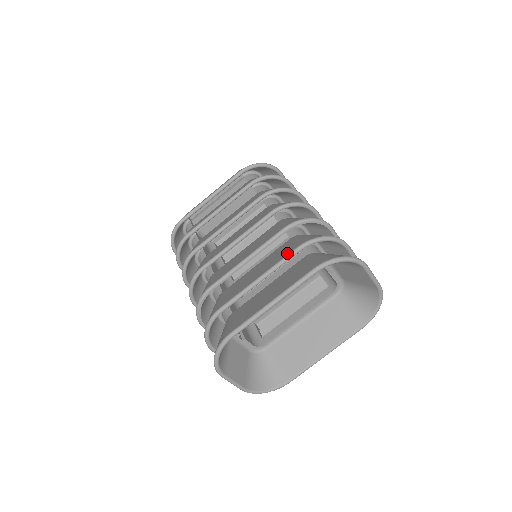
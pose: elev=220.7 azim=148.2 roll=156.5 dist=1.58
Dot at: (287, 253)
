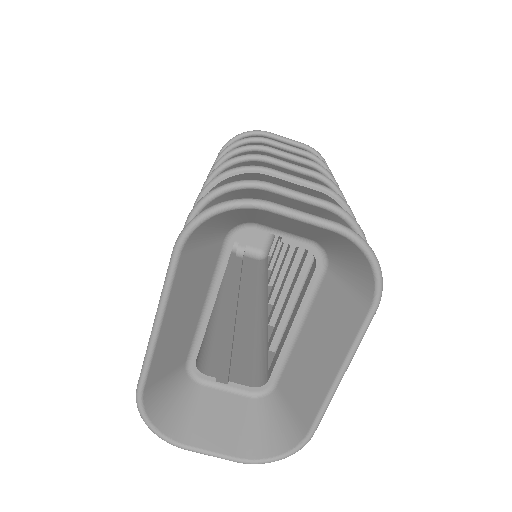
Dot at: occluded
